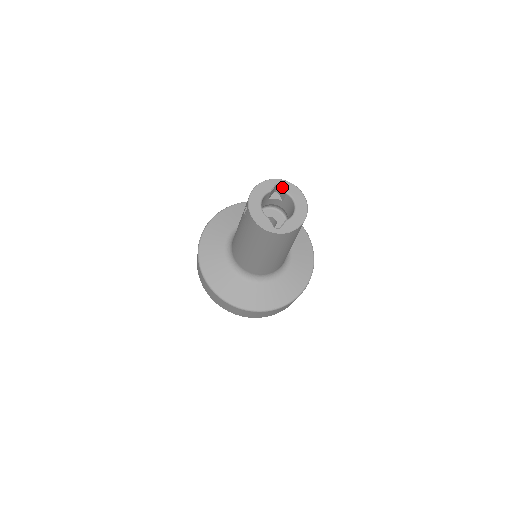
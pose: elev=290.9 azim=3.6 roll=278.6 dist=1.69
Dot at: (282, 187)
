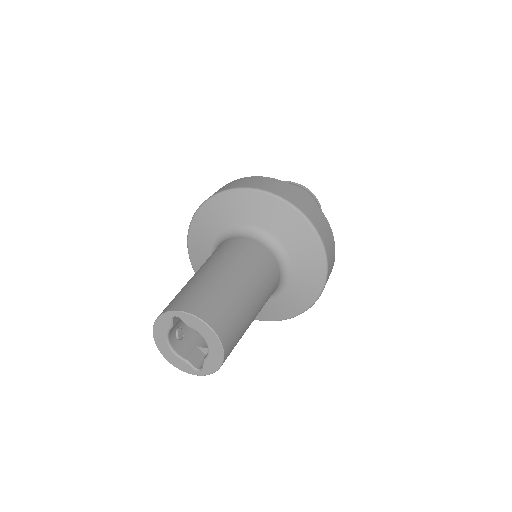
Dot at: (181, 318)
